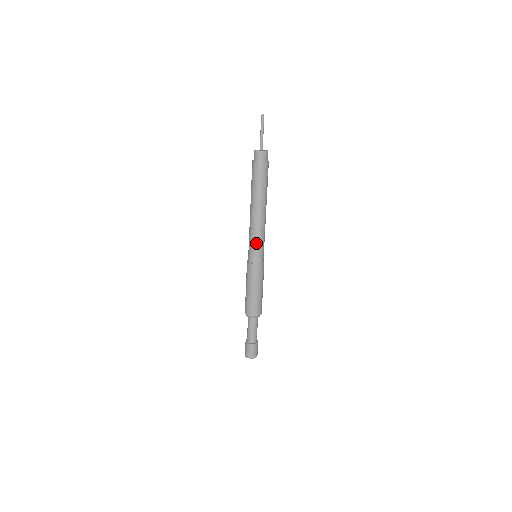
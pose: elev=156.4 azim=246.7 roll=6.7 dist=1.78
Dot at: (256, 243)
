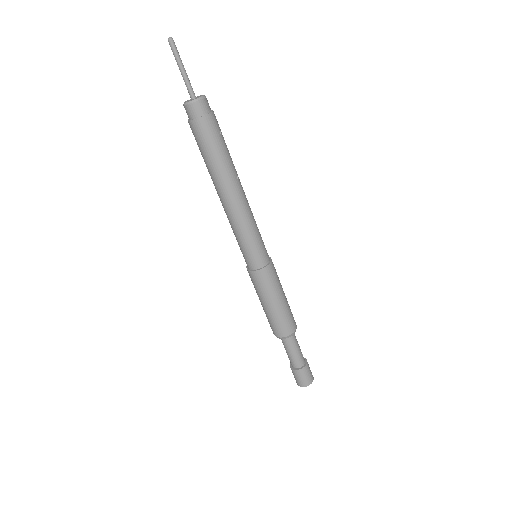
Dot at: (248, 240)
